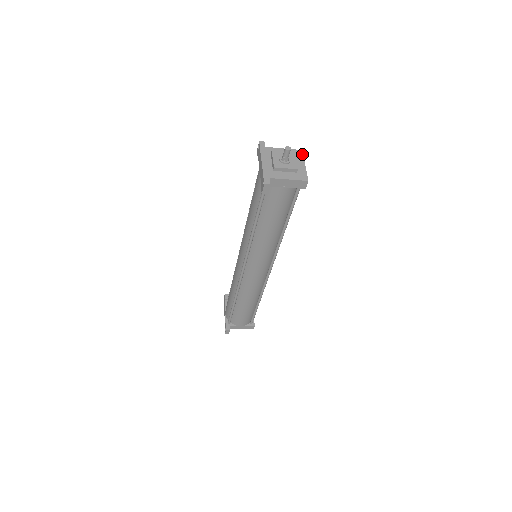
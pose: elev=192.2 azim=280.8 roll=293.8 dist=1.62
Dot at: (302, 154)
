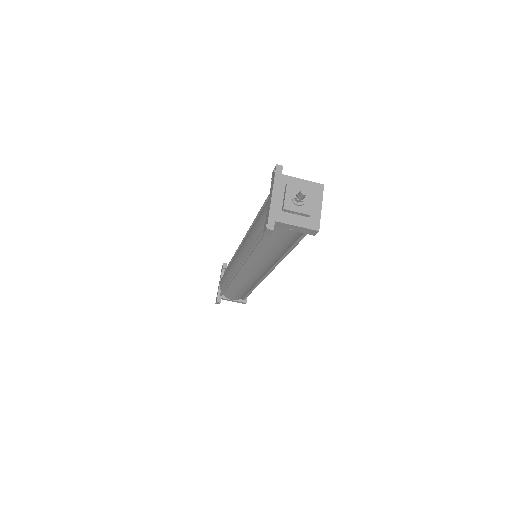
Dot at: (322, 191)
